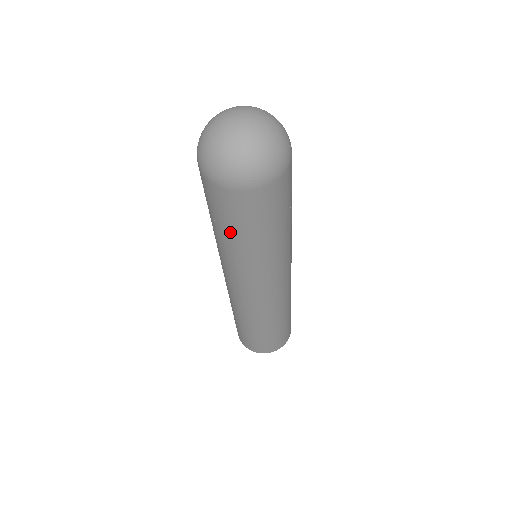
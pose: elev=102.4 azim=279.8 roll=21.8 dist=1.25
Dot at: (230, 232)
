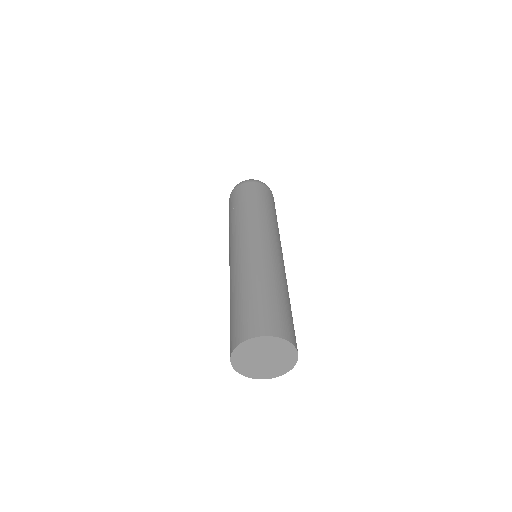
Dot at: (239, 205)
